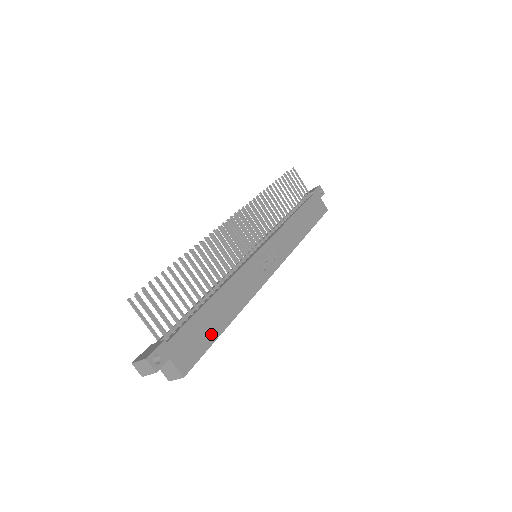
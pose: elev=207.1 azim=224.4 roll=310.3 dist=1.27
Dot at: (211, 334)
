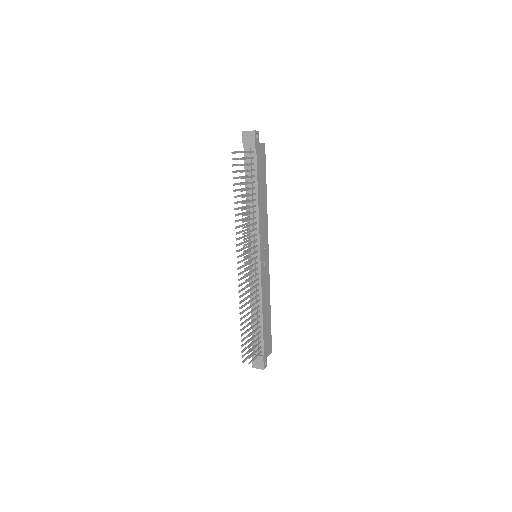
Dot at: (269, 327)
